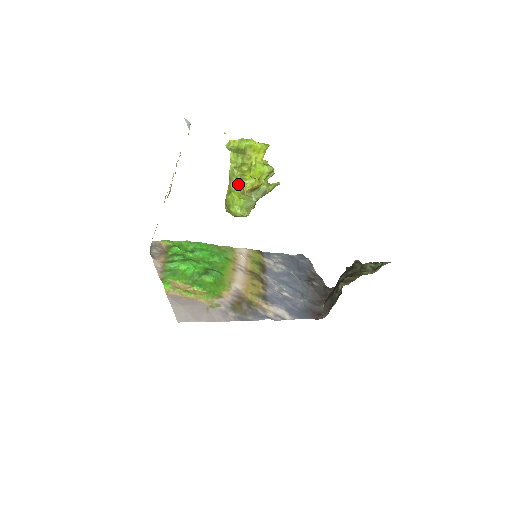
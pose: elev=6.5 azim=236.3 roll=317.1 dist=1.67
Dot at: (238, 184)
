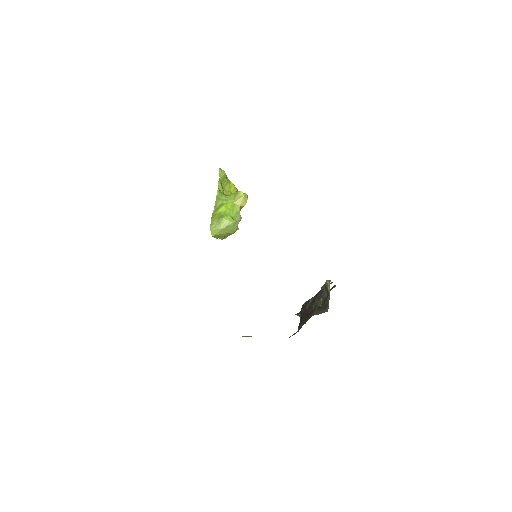
Dot at: (229, 199)
